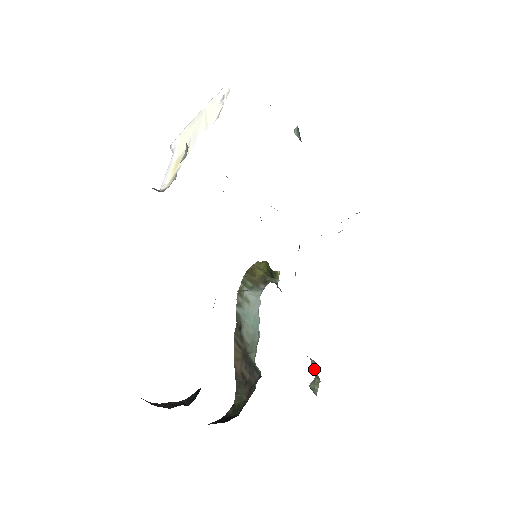
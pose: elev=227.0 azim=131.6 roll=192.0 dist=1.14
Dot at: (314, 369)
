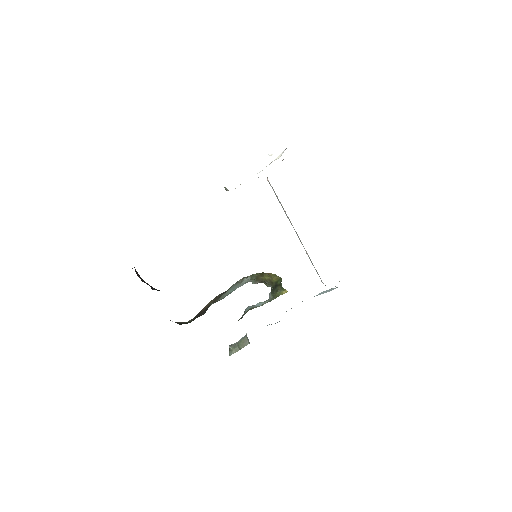
Dot at: (242, 343)
